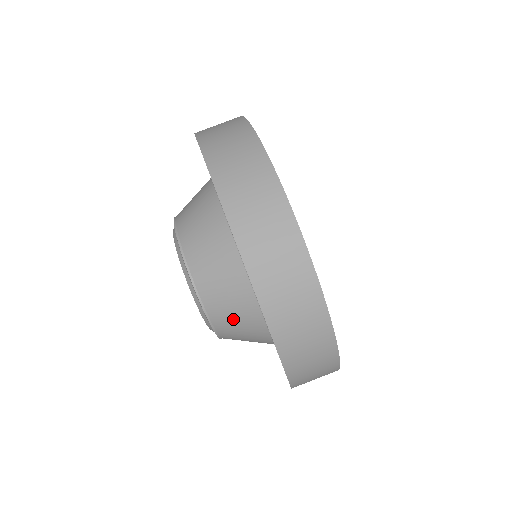
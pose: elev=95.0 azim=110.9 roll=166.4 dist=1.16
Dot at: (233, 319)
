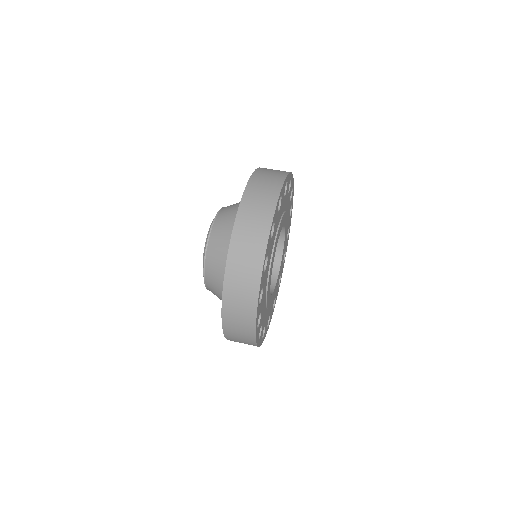
Dot at: (217, 262)
